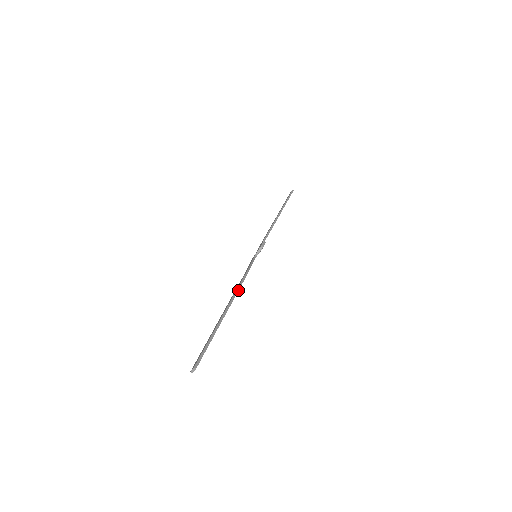
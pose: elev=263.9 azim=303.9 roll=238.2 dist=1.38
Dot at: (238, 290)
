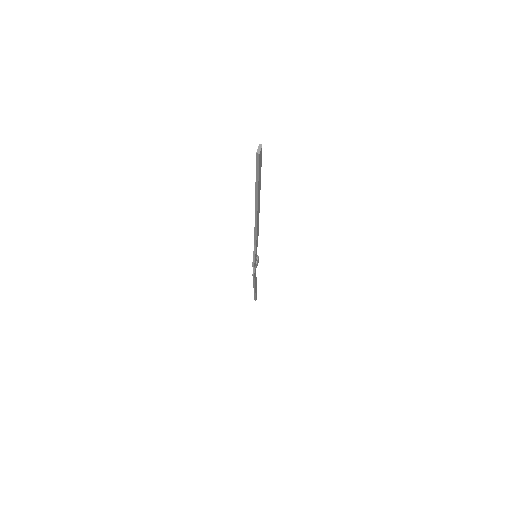
Dot at: (258, 222)
